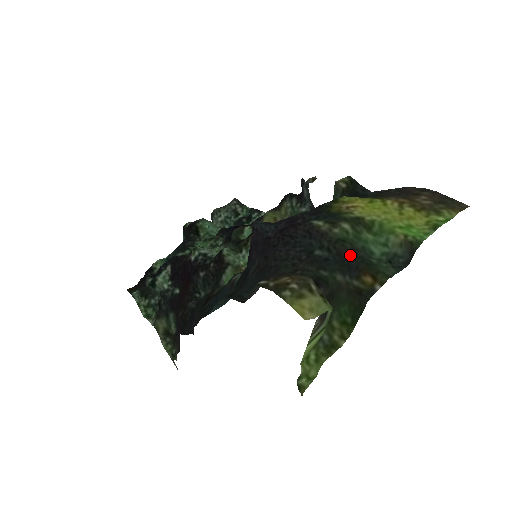
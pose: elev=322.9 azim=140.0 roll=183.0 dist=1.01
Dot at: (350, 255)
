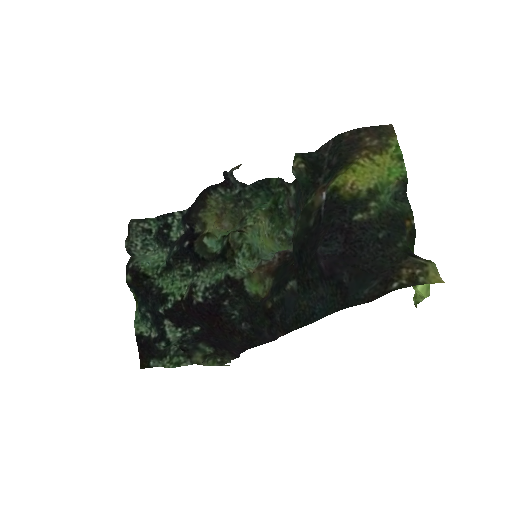
Dot at: (391, 219)
